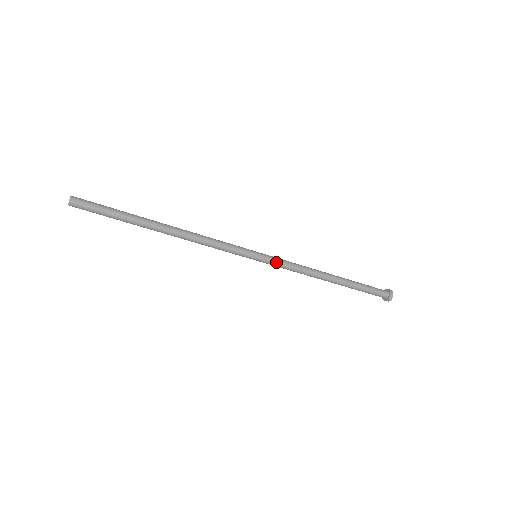
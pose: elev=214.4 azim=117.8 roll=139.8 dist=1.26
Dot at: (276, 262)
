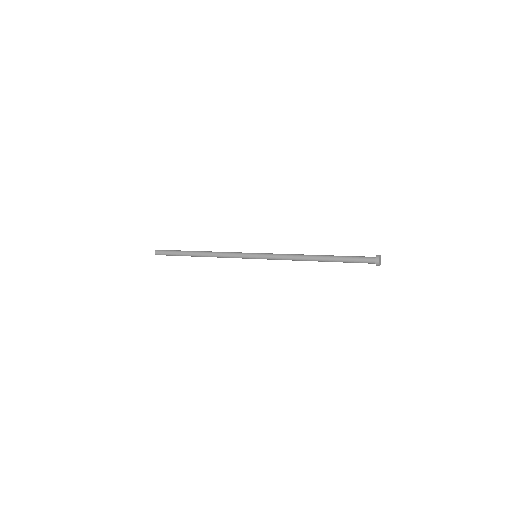
Dot at: (268, 257)
